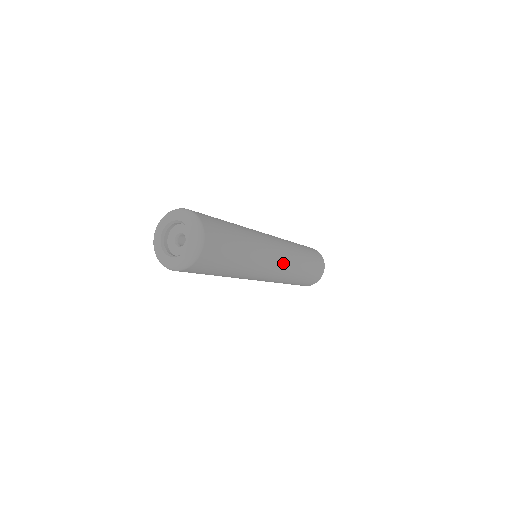
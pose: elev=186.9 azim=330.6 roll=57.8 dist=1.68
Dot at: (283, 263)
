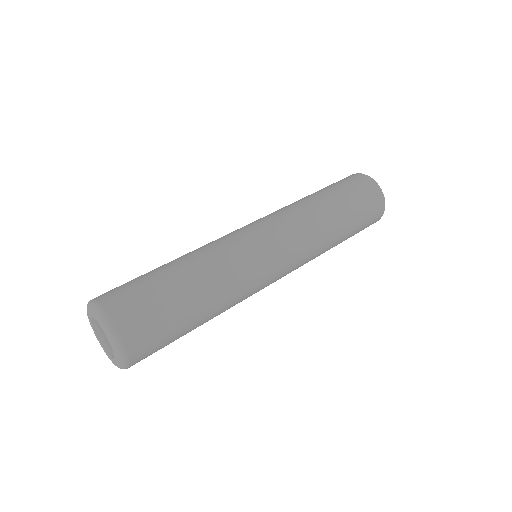
Dot at: occluded
